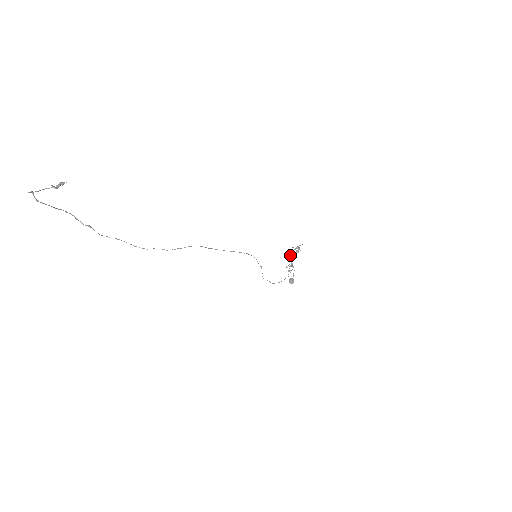
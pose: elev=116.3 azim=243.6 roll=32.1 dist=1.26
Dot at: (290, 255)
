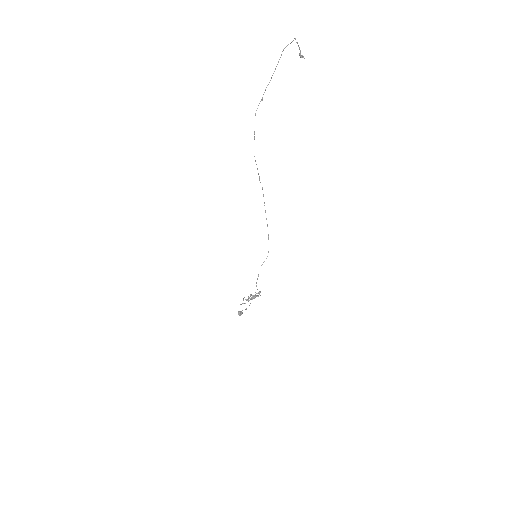
Dot at: occluded
